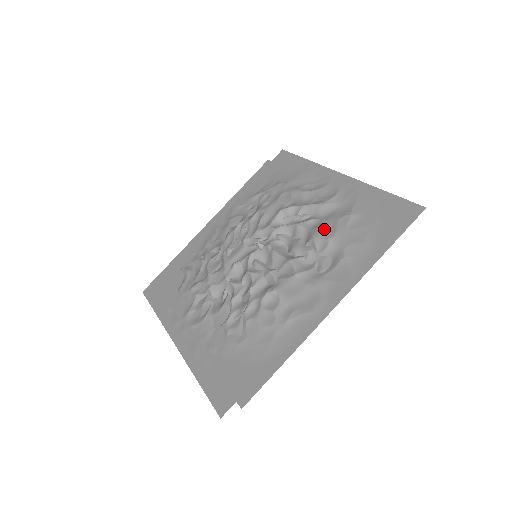
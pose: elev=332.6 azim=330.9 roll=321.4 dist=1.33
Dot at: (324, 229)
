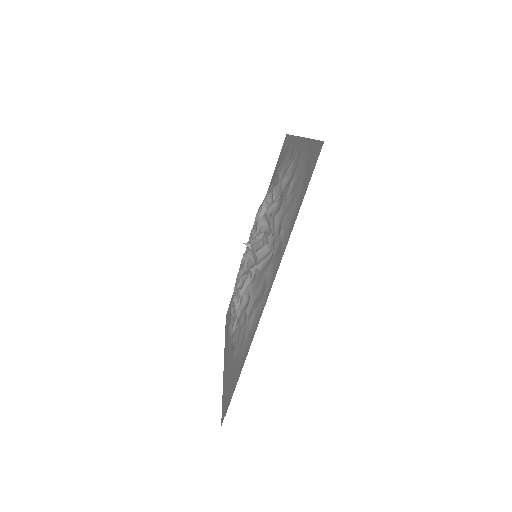
Dot at: (277, 208)
